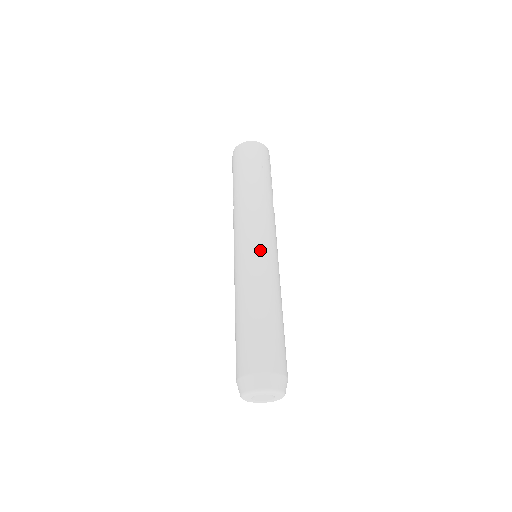
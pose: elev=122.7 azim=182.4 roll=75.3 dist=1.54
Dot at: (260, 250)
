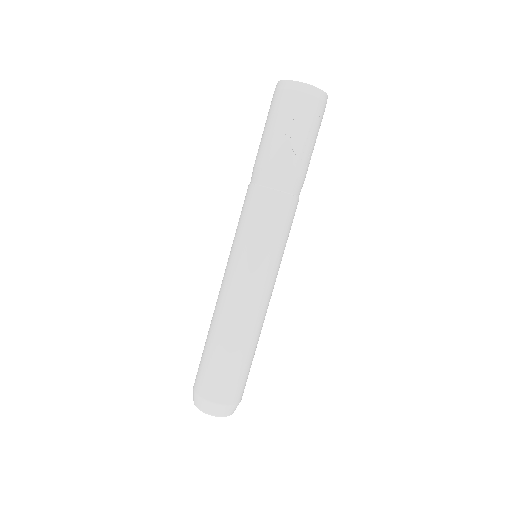
Dot at: (243, 265)
